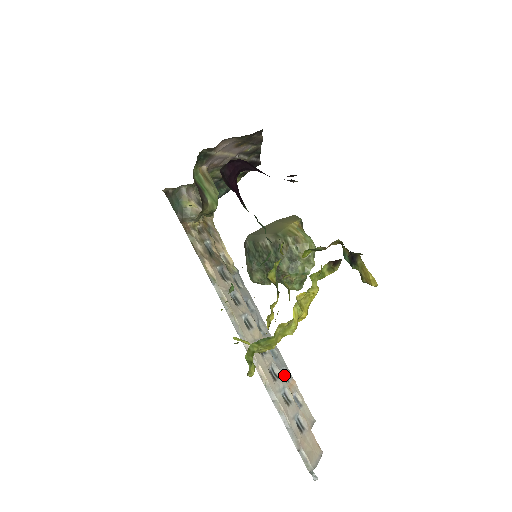
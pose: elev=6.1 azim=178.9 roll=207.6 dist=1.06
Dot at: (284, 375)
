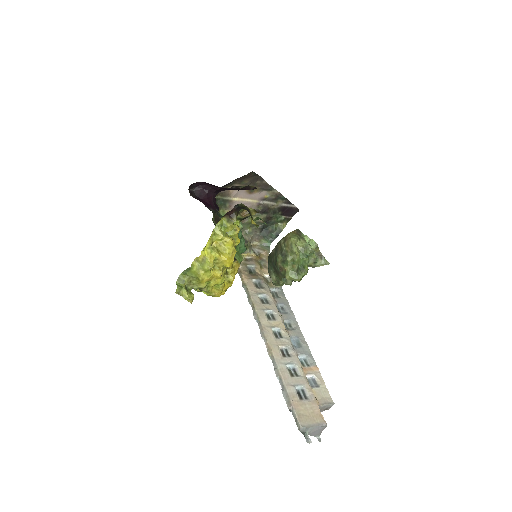
Dot at: (306, 361)
